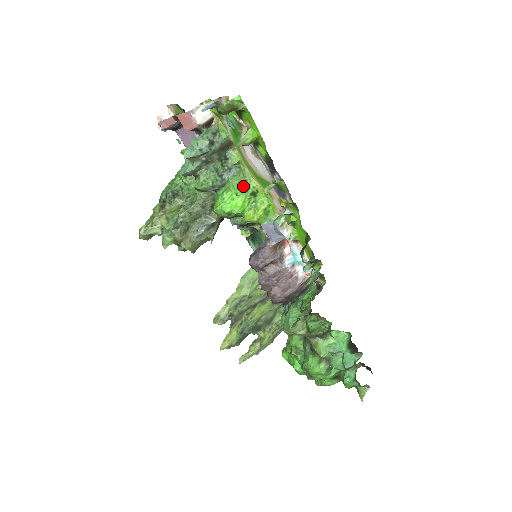
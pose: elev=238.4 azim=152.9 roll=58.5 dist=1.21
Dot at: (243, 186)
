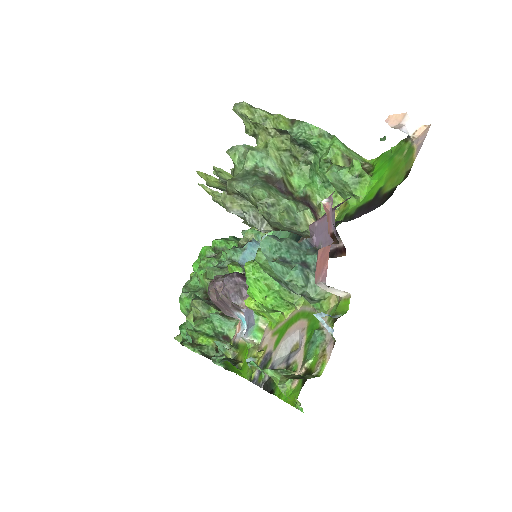
Dot at: (279, 303)
